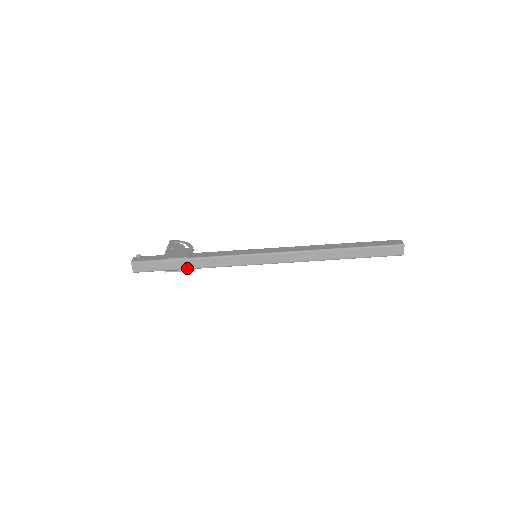
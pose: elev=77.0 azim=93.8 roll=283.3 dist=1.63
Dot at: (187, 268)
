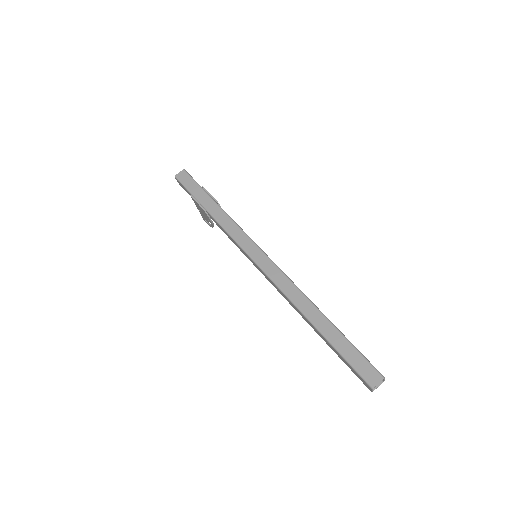
Dot at: (206, 207)
